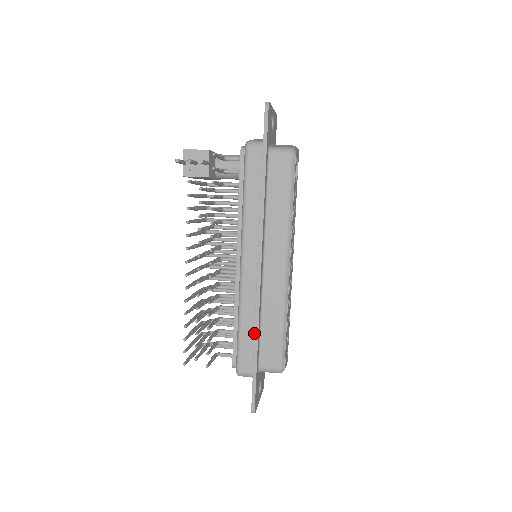
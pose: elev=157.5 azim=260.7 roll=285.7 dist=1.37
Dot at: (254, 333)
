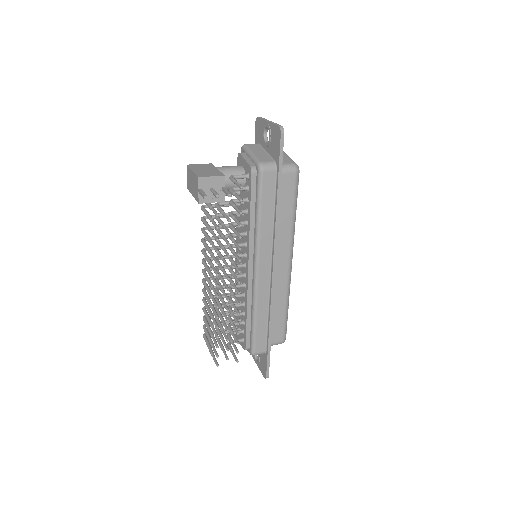
Dot at: (267, 323)
